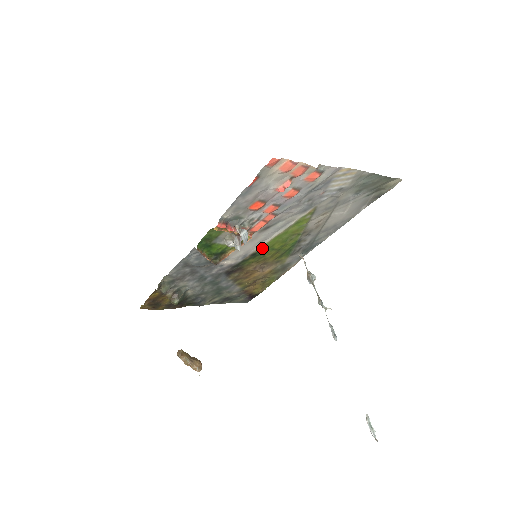
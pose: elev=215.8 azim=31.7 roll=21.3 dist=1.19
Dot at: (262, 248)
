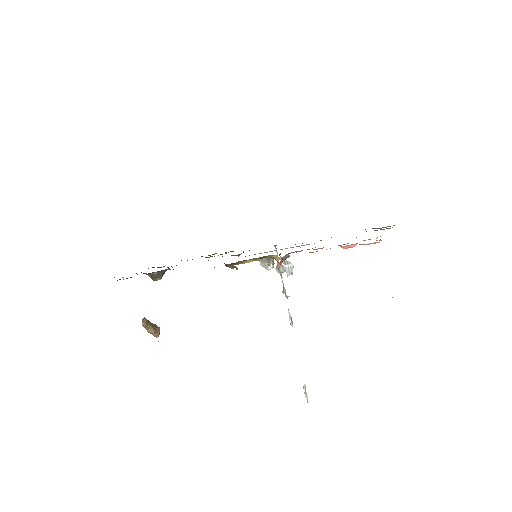
Dot at: (266, 252)
